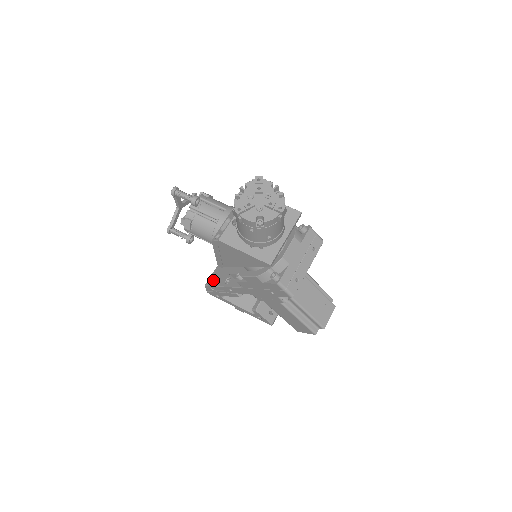
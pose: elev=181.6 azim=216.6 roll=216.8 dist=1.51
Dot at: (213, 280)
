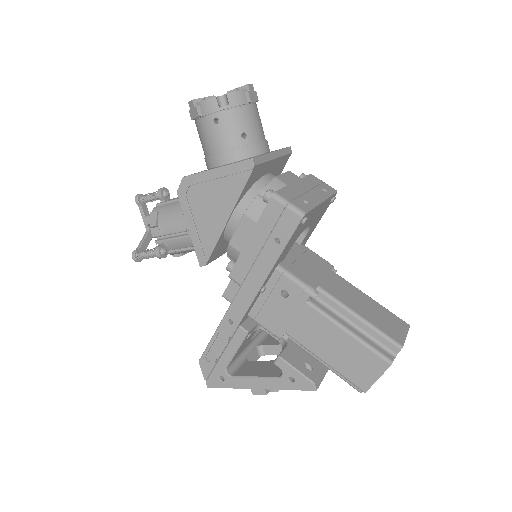
Dot at: occluded
